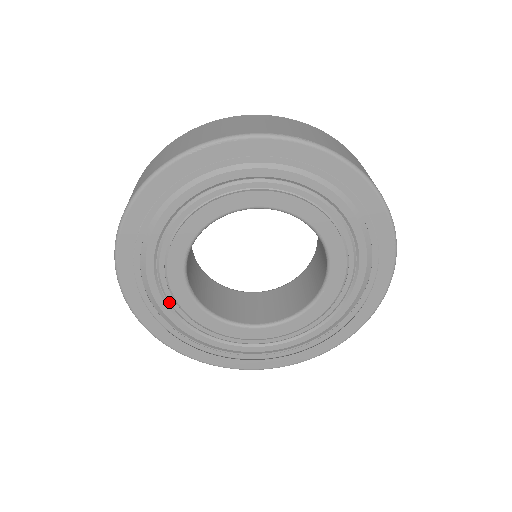
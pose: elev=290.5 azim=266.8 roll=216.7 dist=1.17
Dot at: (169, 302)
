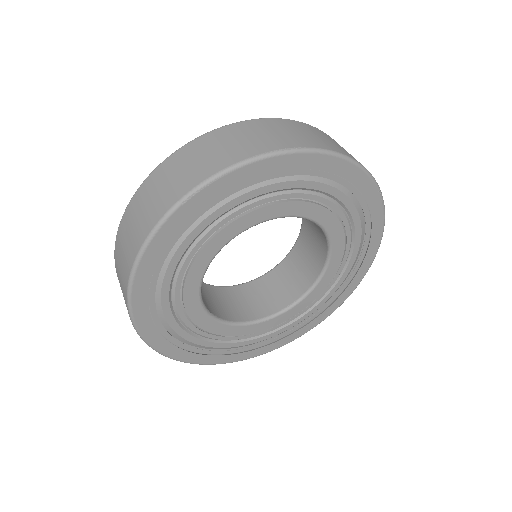
Dot at: (192, 331)
